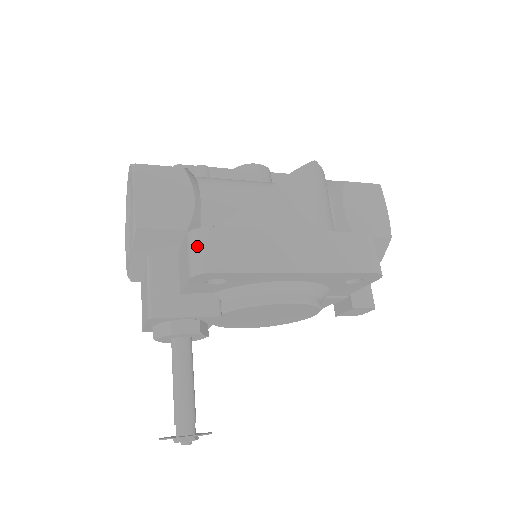
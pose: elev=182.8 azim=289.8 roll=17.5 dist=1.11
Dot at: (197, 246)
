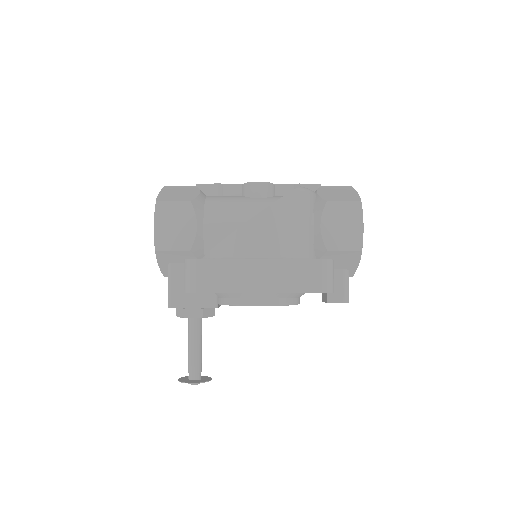
Dot at: (186, 272)
